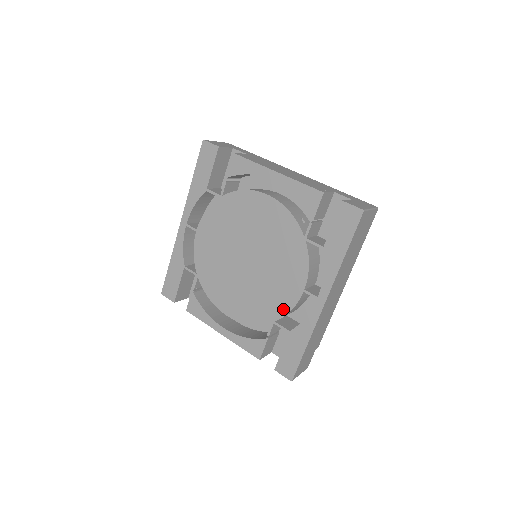
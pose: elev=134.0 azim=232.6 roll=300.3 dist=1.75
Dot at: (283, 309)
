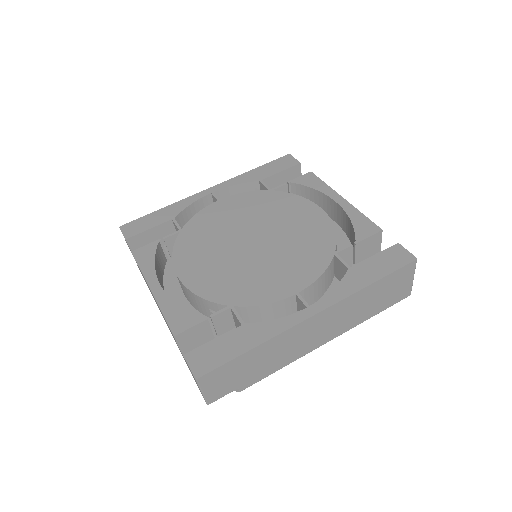
Dot at: (256, 299)
